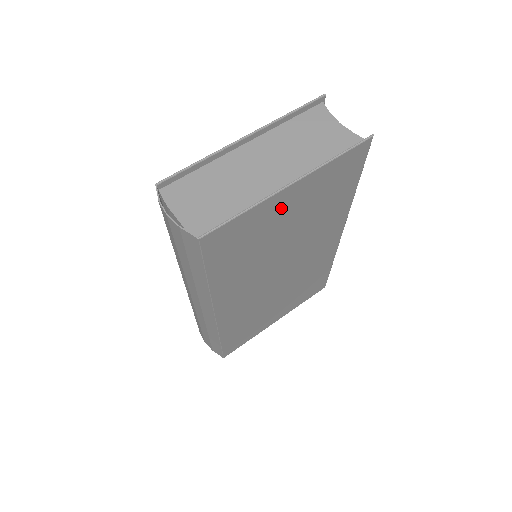
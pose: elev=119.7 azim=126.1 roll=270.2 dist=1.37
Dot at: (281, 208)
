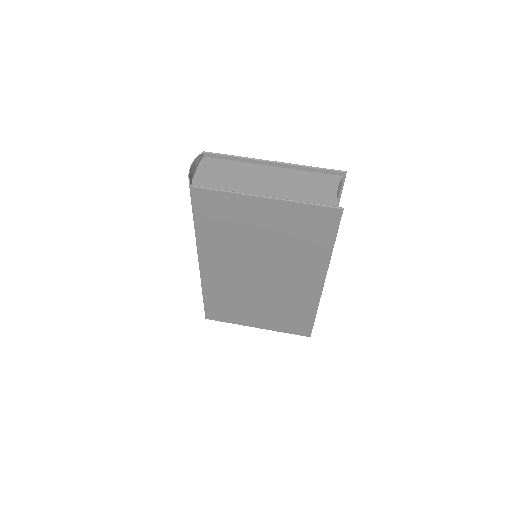
Dot at: (256, 212)
